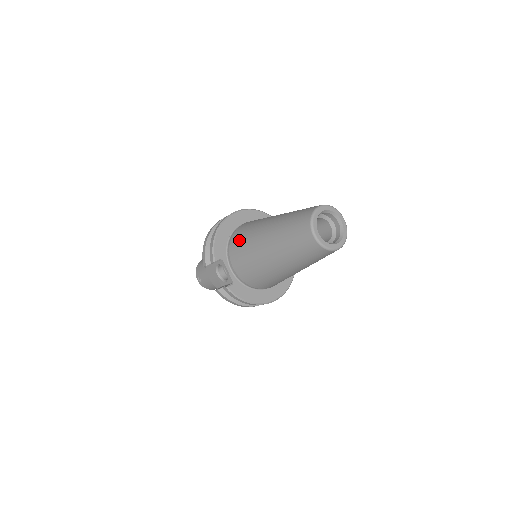
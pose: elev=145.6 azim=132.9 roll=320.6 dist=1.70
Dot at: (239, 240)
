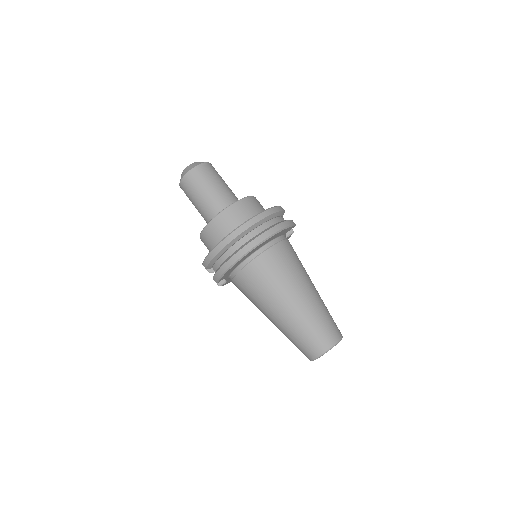
Dot at: (249, 285)
